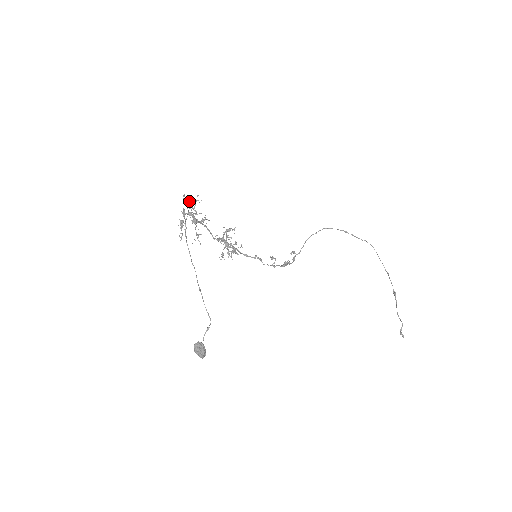
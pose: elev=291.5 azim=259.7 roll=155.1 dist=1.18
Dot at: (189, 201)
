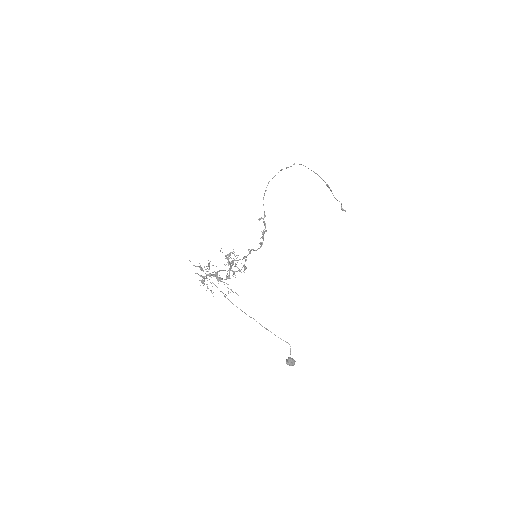
Dot at: occluded
